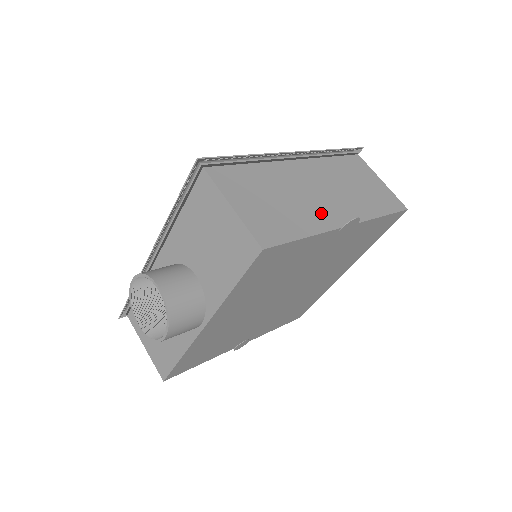
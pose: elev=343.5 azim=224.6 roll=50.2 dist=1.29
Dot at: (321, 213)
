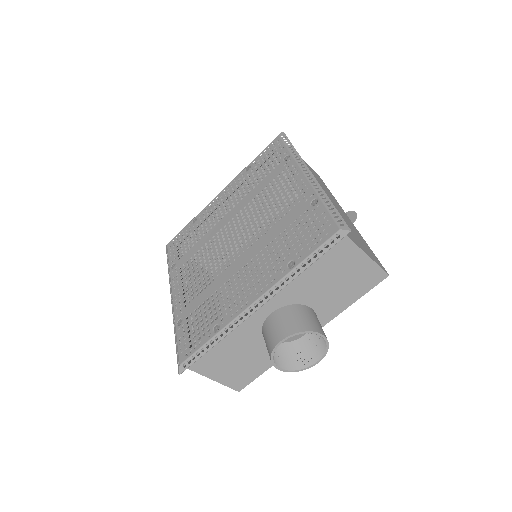
Dot at: (347, 220)
